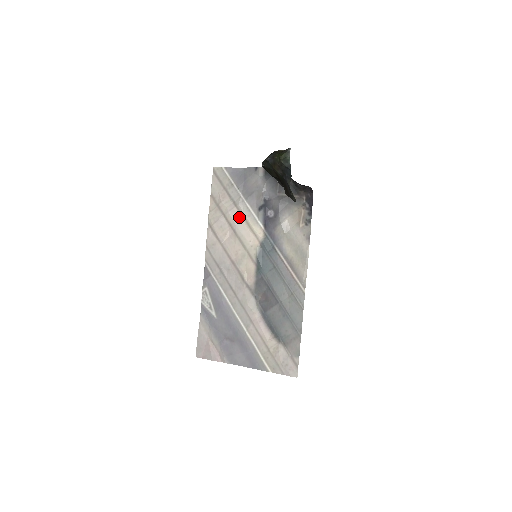
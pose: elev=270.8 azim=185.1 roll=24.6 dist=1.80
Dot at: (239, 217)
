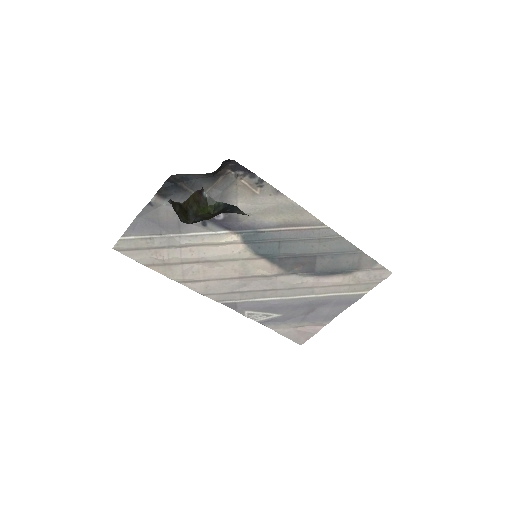
Dot at: (196, 250)
